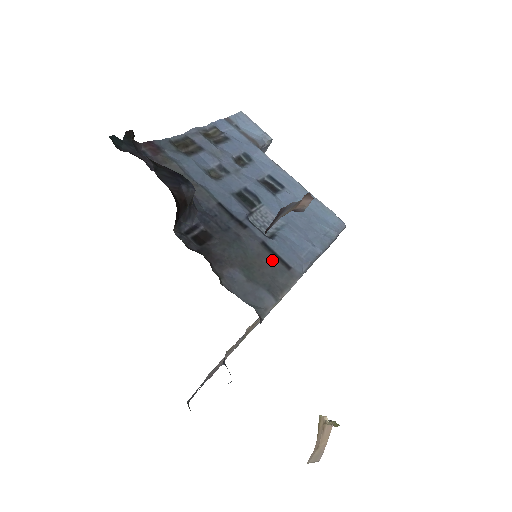
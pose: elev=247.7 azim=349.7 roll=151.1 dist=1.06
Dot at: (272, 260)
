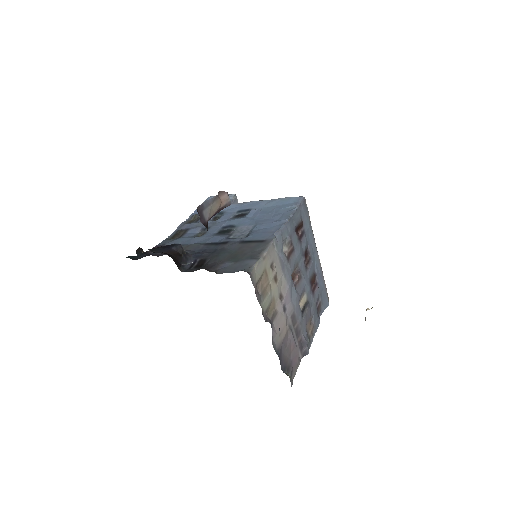
Dot at: (250, 245)
